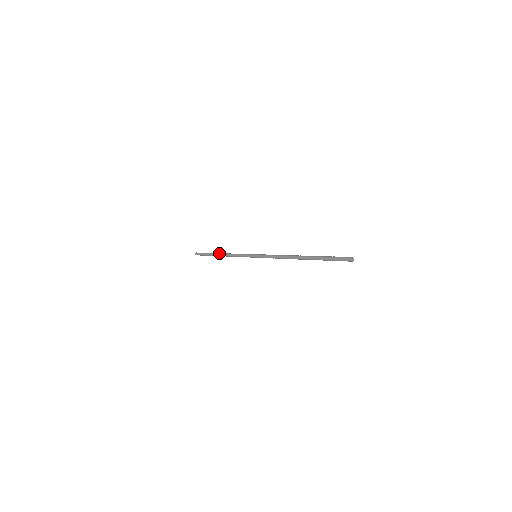
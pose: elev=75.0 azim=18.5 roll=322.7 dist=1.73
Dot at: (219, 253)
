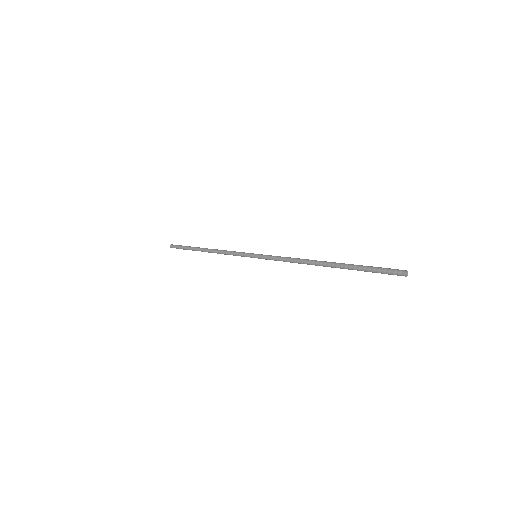
Dot at: occluded
